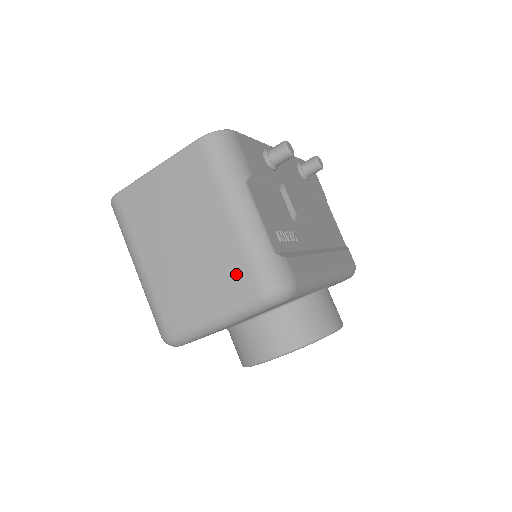
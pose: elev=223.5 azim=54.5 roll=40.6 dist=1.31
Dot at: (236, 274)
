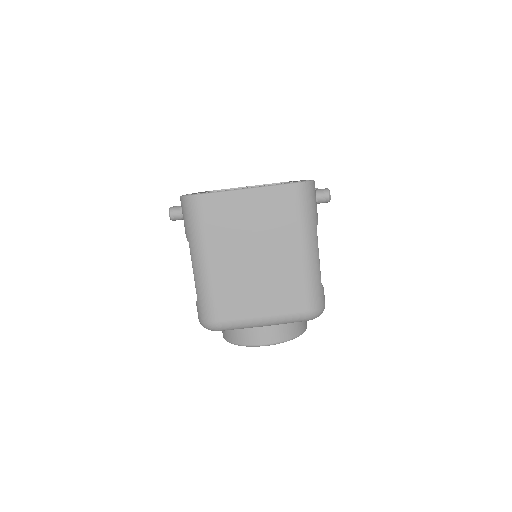
Dot at: (293, 294)
